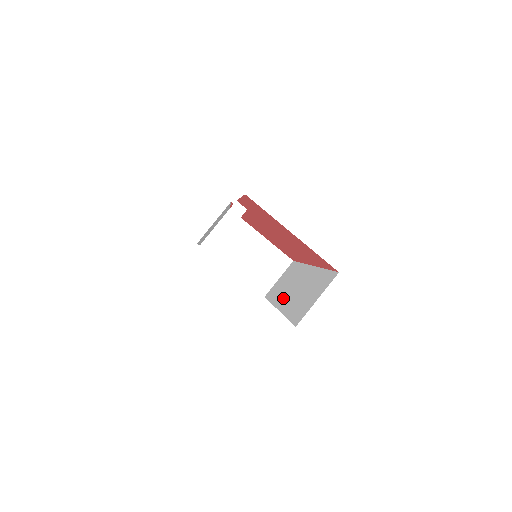
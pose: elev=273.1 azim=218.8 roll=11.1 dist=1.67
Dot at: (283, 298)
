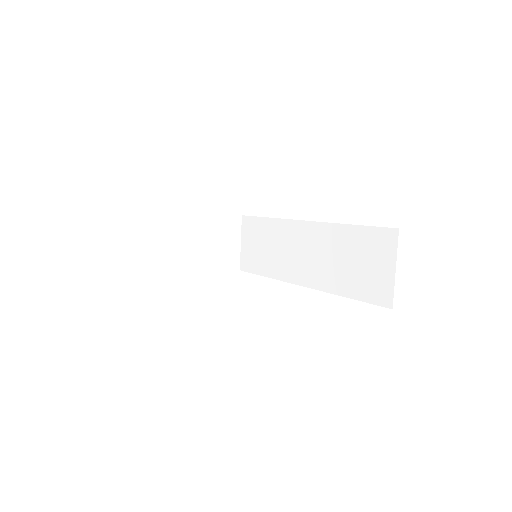
Dot at: (297, 271)
